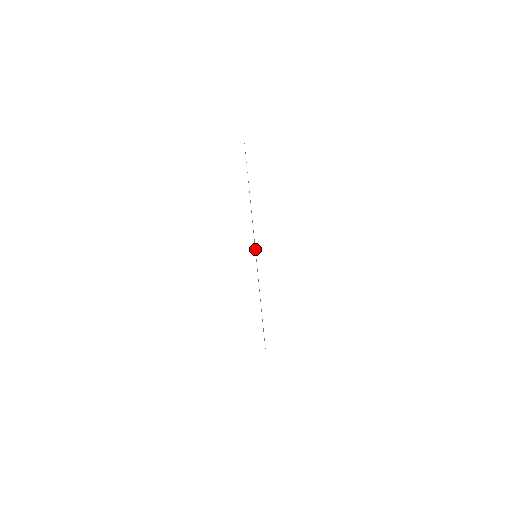
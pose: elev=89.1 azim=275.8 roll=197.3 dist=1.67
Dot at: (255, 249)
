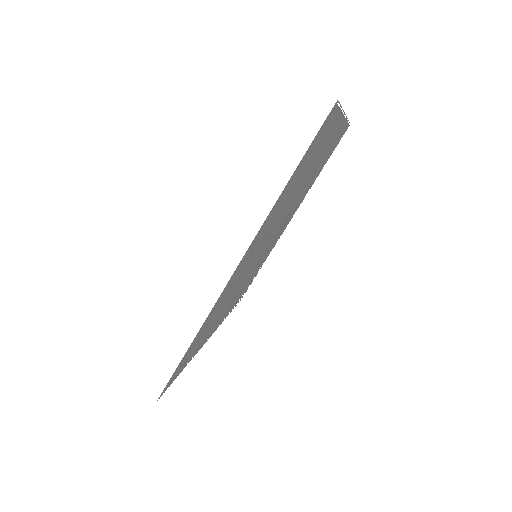
Dot at: occluded
